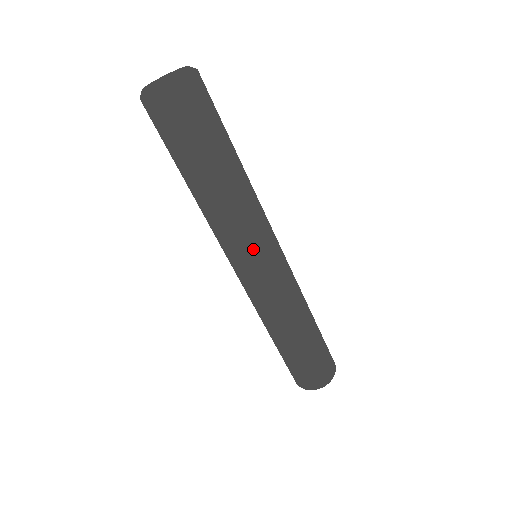
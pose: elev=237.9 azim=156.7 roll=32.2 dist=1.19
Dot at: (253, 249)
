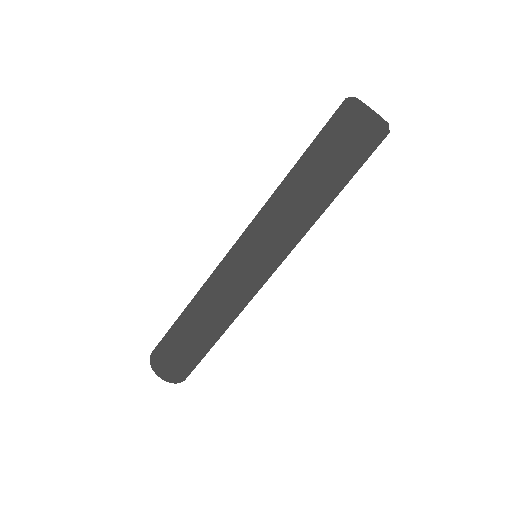
Dot at: (285, 257)
